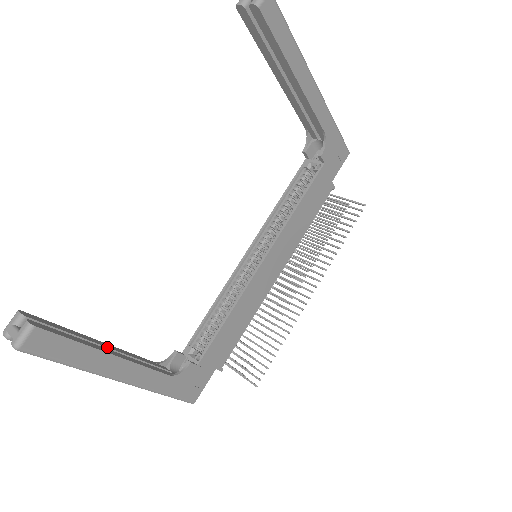
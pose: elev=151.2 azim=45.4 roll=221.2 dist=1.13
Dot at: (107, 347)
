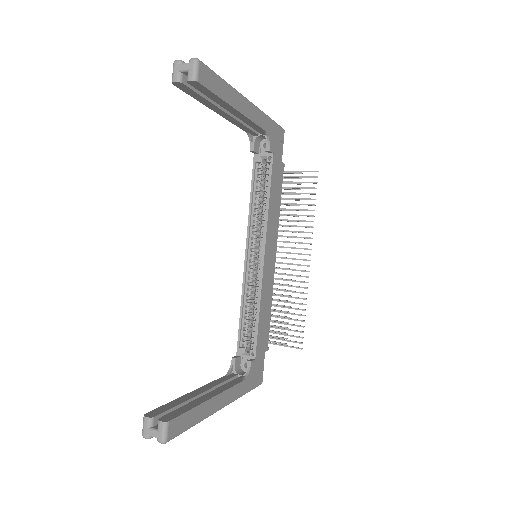
Dot at: (201, 393)
